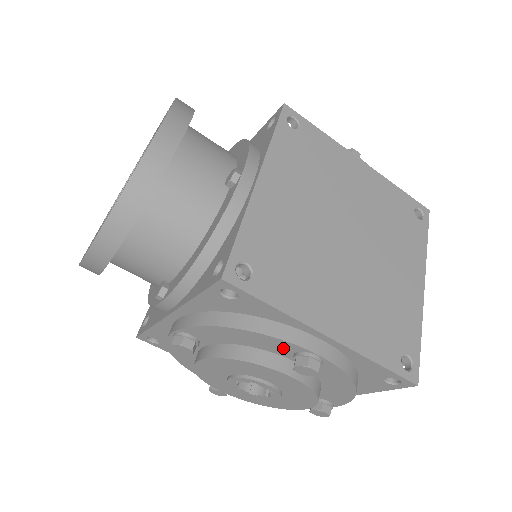
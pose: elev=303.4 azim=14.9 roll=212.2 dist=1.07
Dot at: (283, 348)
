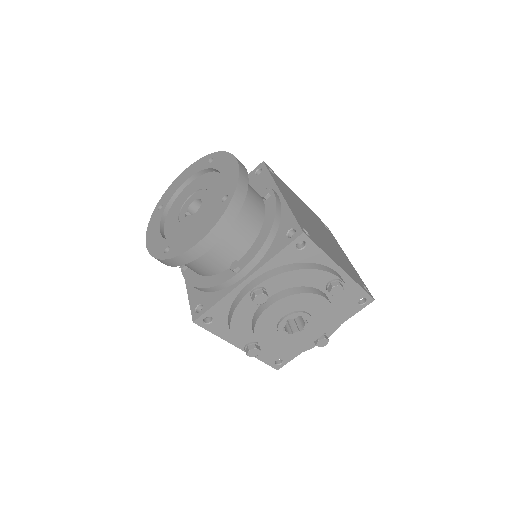
Dot at: (323, 280)
